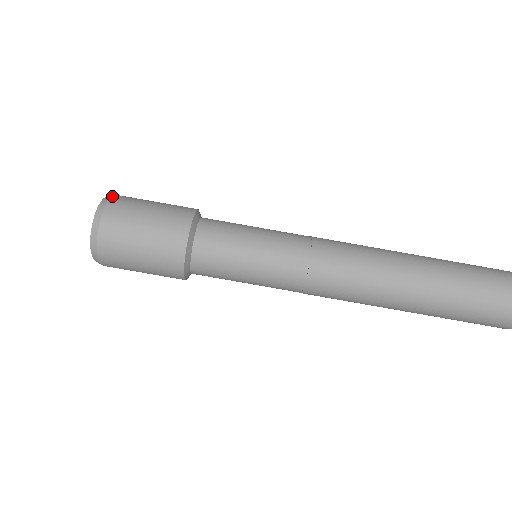
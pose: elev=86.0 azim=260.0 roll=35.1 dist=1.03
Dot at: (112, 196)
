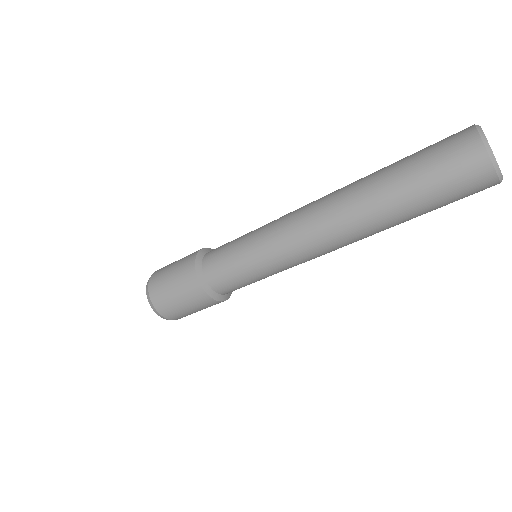
Dot at: (152, 304)
